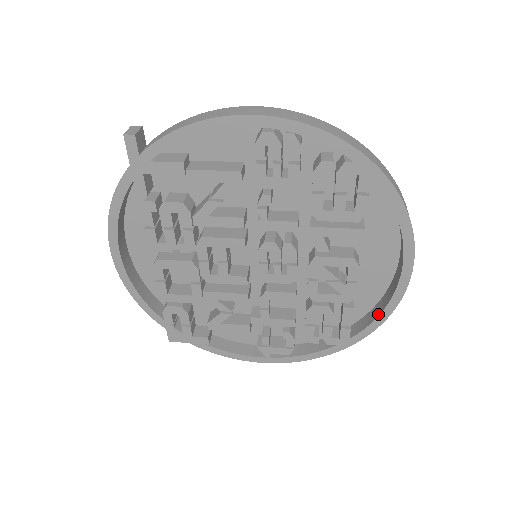
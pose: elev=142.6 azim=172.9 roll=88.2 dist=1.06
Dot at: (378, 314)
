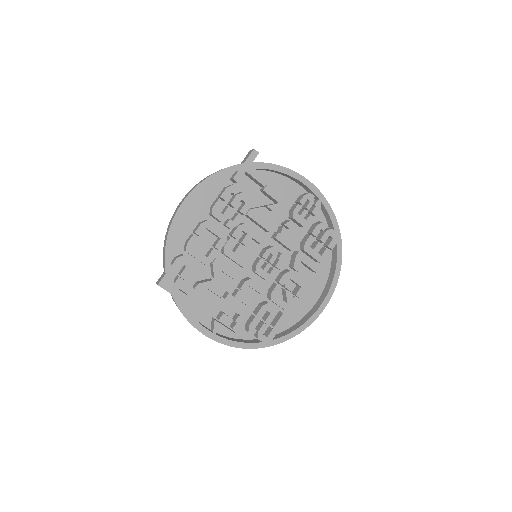
Dot at: (296, 328)
